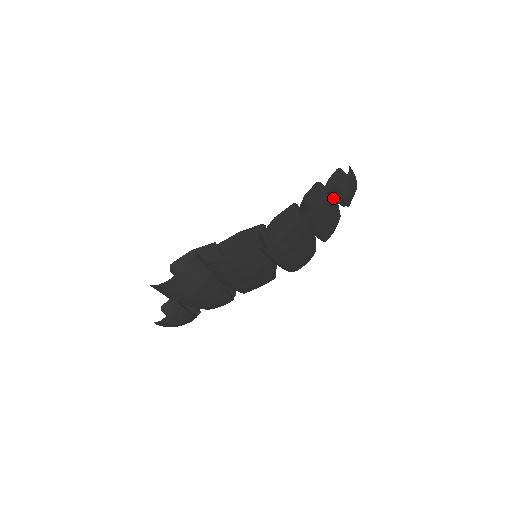
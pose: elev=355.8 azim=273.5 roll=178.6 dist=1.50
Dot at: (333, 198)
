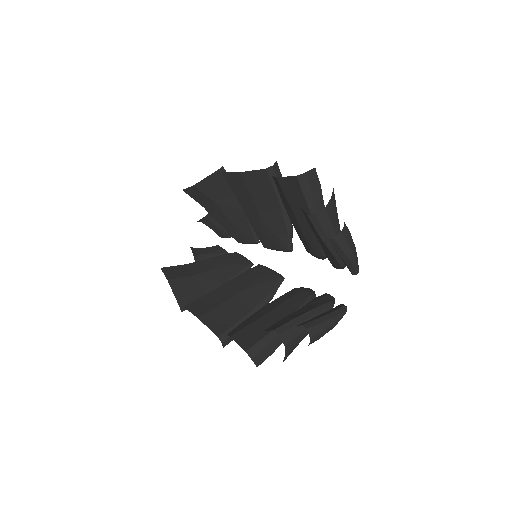
Dot at: (298, 342)
